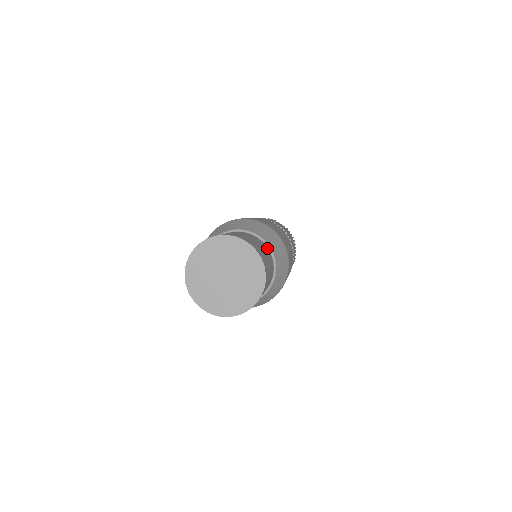
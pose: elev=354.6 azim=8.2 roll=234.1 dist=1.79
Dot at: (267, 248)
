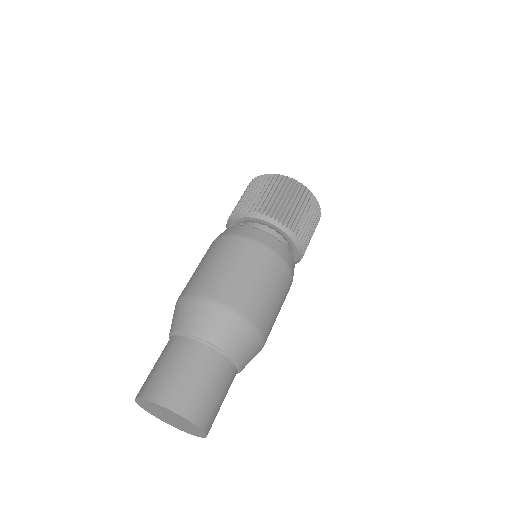
Dot at: (219, 354)
